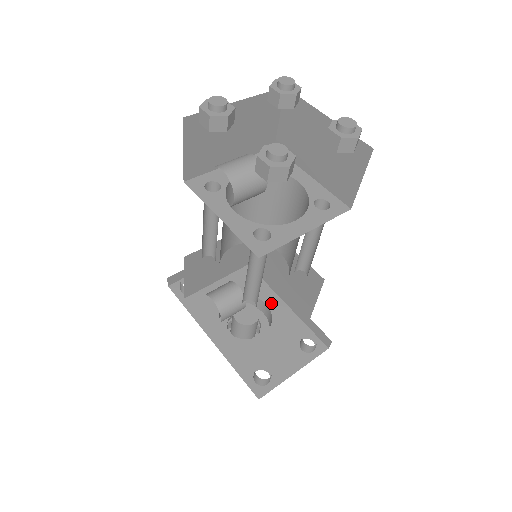
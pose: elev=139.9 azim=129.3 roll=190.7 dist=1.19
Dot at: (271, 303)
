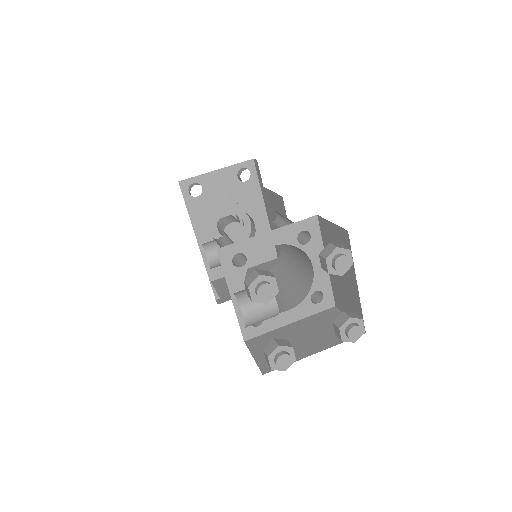
Dot at: (259, 225)
